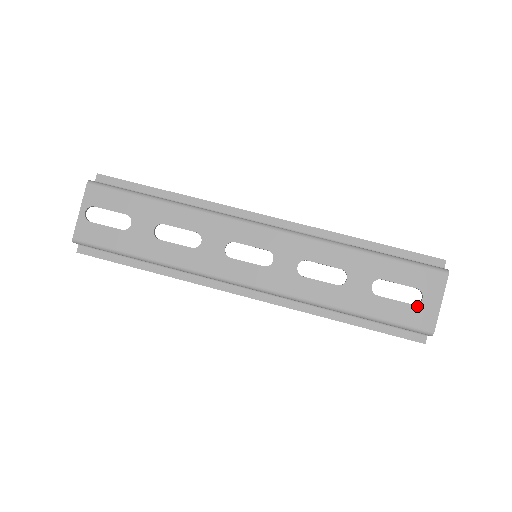
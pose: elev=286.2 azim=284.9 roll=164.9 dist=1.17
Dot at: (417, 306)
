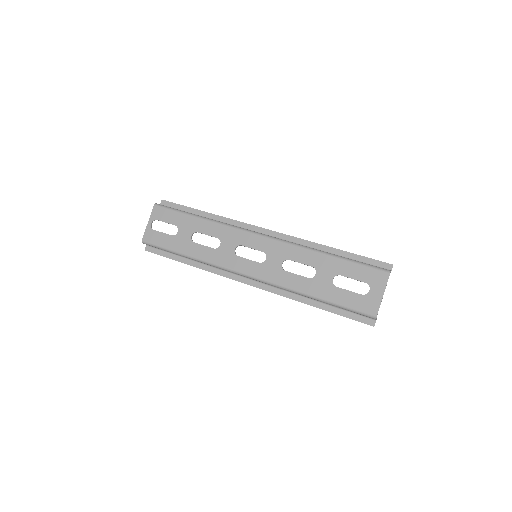
Dot at: (365, 296)
